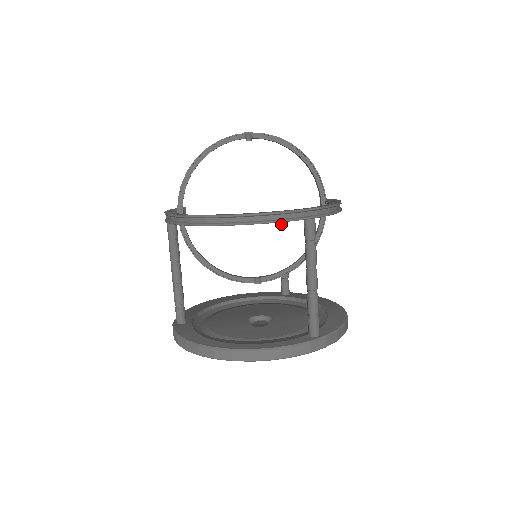
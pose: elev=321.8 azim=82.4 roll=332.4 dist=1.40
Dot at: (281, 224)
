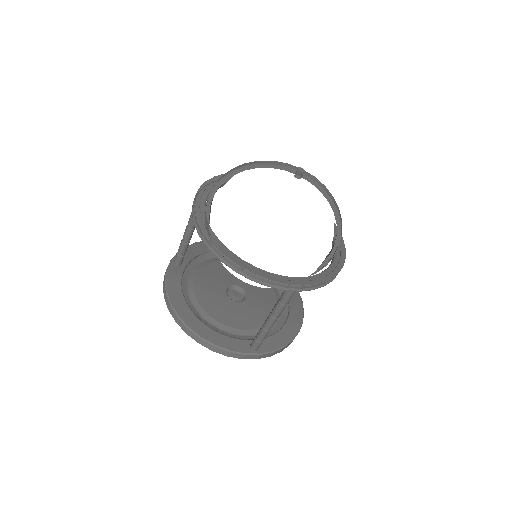
Dot at: occluded
